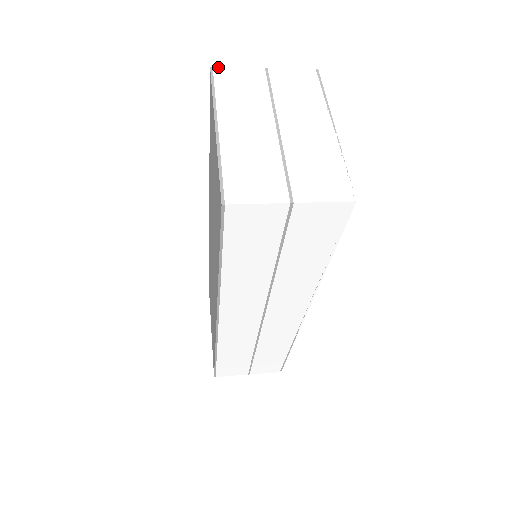
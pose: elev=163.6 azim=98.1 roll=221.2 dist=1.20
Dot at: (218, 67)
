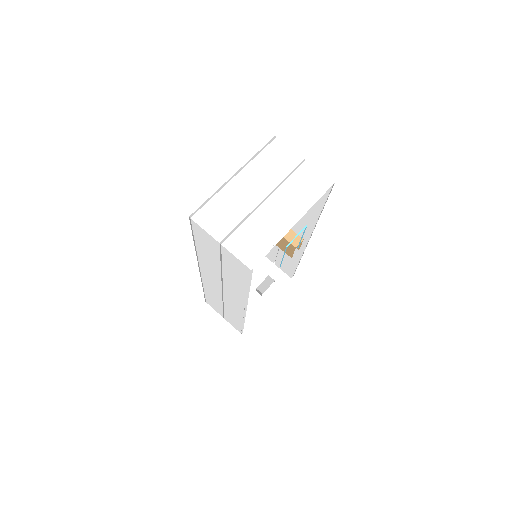
Dot at: occluded
